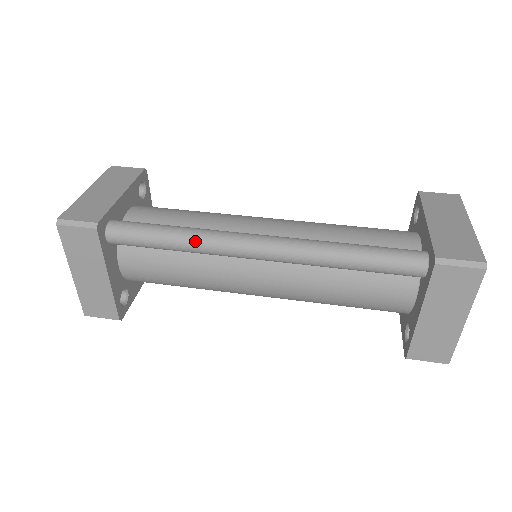
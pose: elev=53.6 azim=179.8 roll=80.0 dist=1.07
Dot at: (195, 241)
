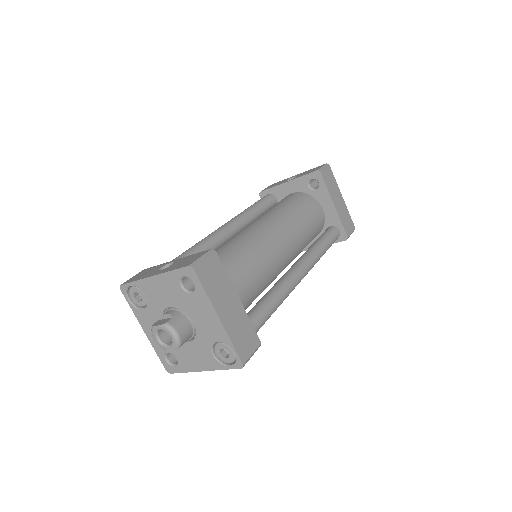
Dot at: occluded
